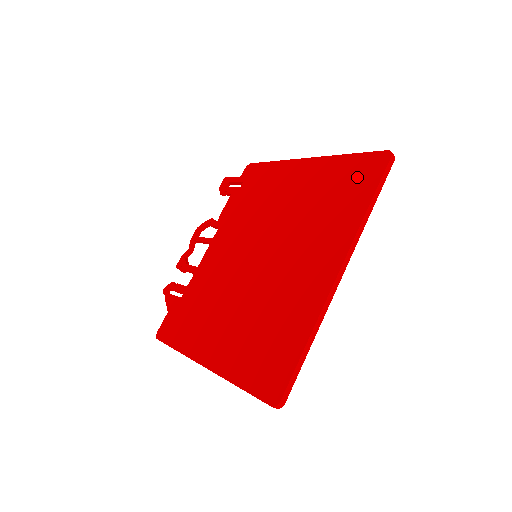
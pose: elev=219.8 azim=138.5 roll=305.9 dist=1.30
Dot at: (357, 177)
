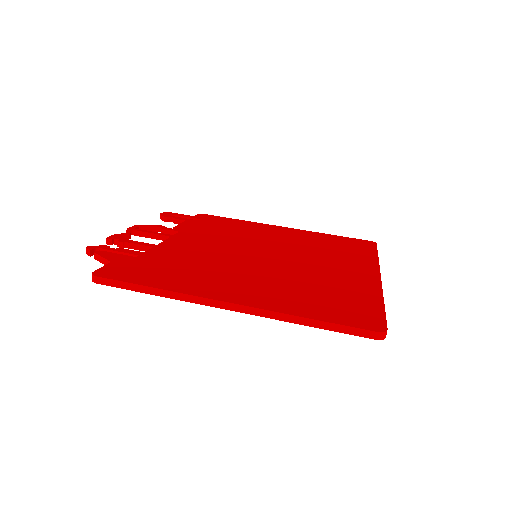
Dot at: (352, 244)
